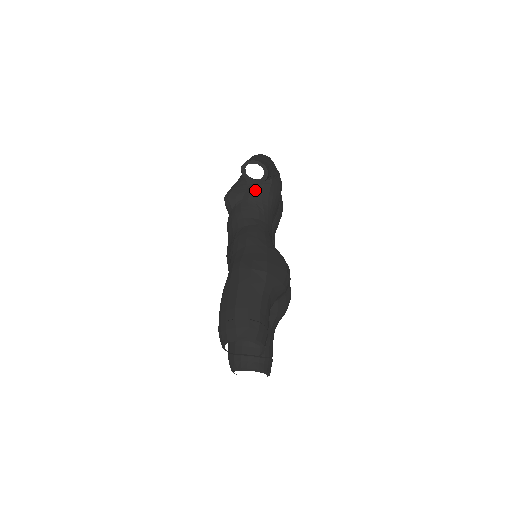
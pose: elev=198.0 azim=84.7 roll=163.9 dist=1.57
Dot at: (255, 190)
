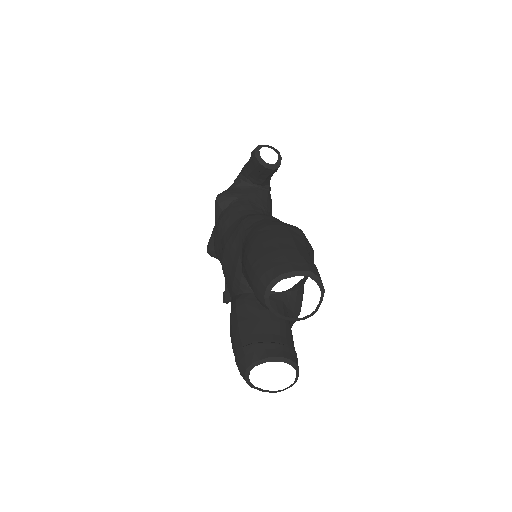
Dot at: (253, 192)
